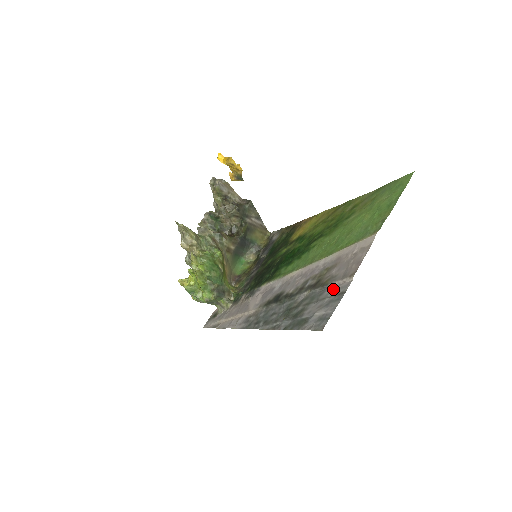
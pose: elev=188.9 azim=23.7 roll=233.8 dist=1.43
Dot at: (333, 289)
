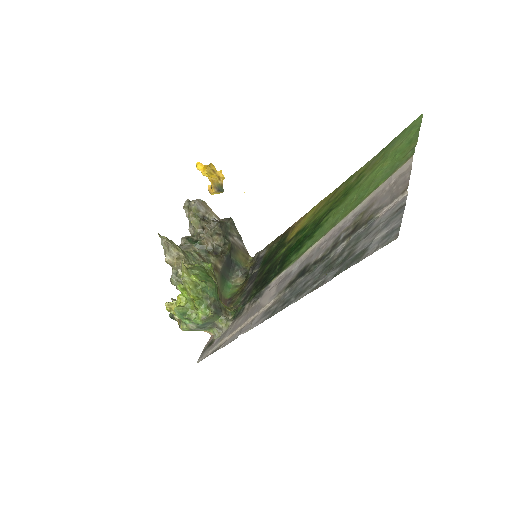
Dot at: (384, 214)
